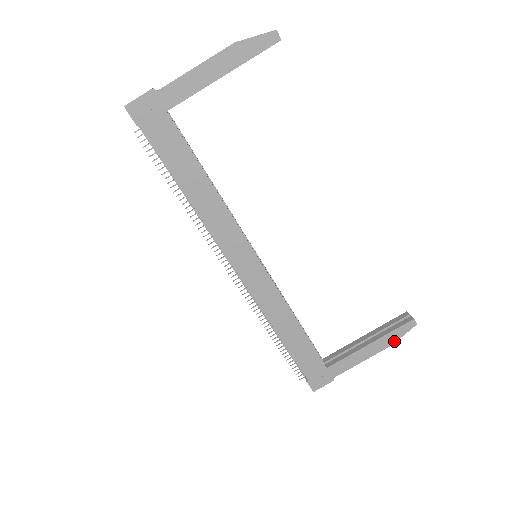
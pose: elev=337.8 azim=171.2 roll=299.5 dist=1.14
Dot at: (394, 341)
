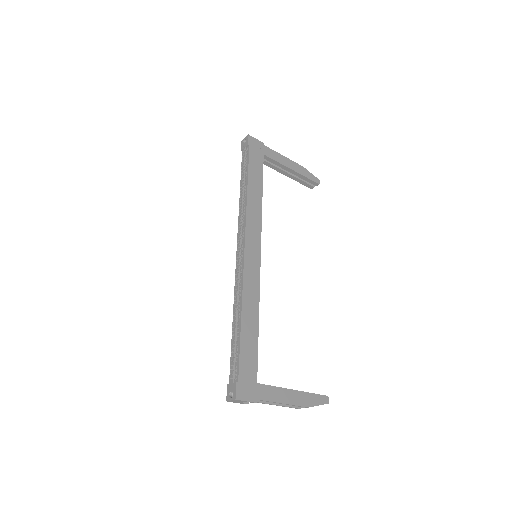
Dot at: (310, 405)
